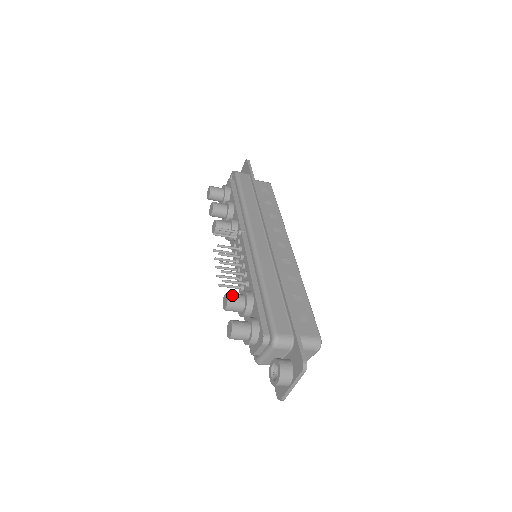
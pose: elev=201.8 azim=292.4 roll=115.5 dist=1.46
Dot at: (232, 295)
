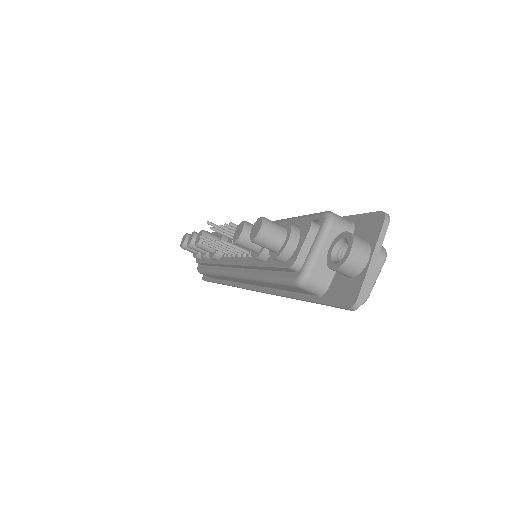
Dot at: (248, 222)
